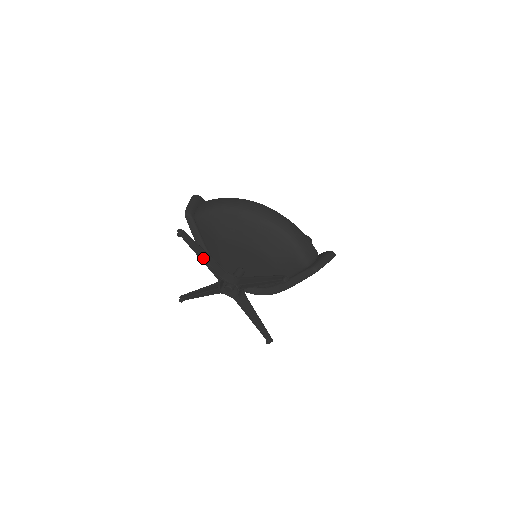
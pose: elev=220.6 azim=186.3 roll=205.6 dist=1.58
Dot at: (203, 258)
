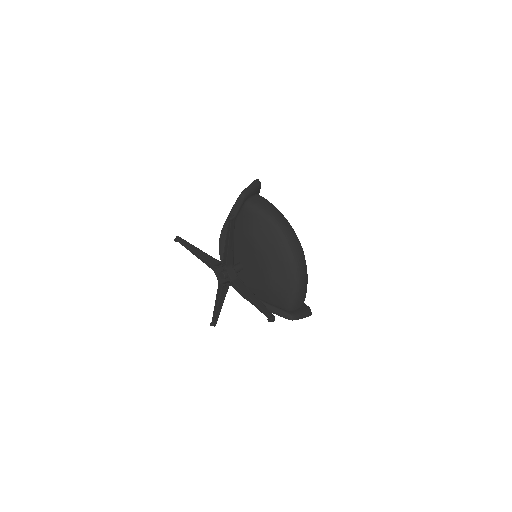
Dot at: (228, 246)
